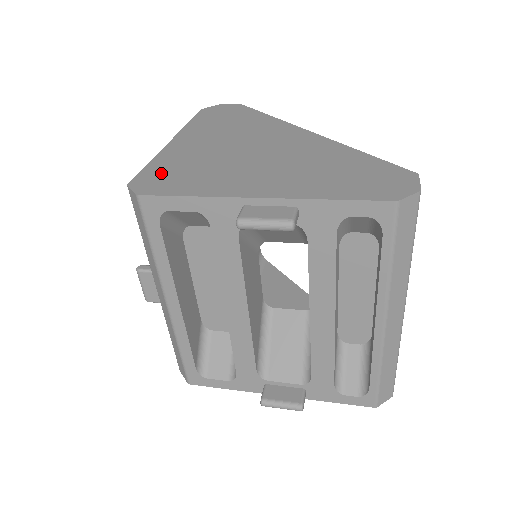
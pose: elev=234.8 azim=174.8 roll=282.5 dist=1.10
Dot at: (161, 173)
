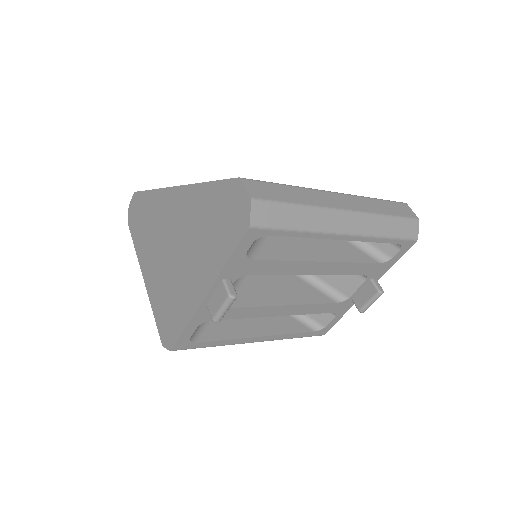
Dot at: (163, 319)
